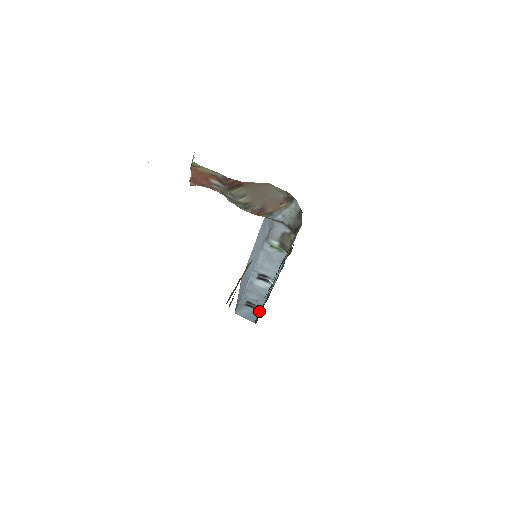
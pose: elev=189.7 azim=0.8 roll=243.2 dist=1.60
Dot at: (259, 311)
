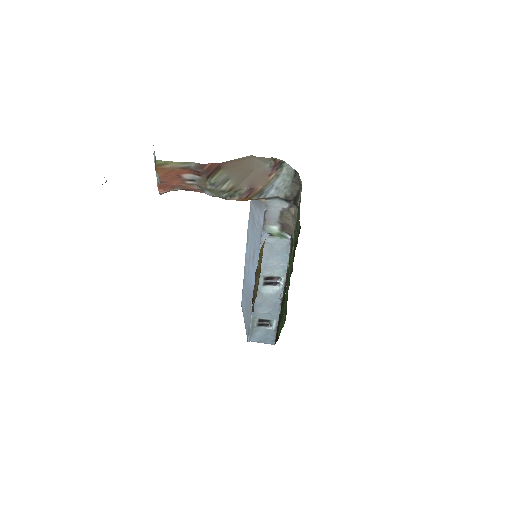
Dot at: (275, 326)
